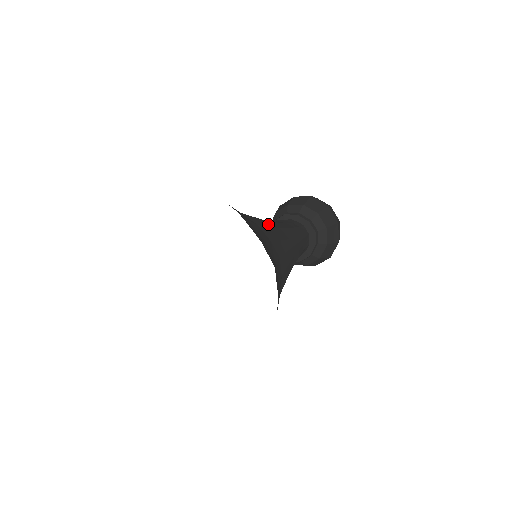
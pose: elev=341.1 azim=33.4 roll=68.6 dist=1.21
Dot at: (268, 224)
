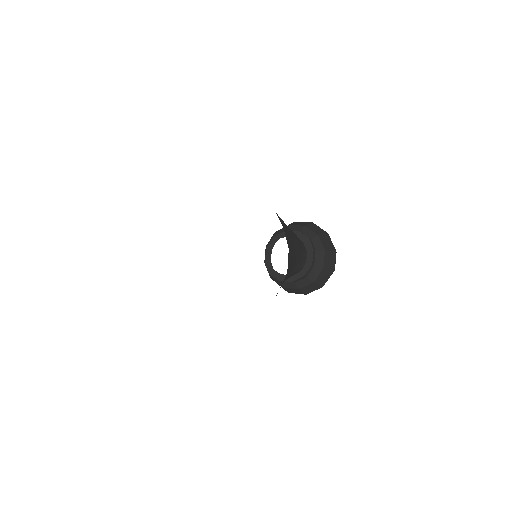
Dot at: occluded
